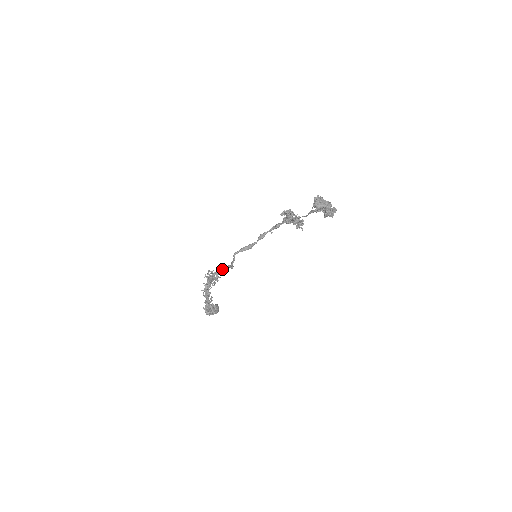
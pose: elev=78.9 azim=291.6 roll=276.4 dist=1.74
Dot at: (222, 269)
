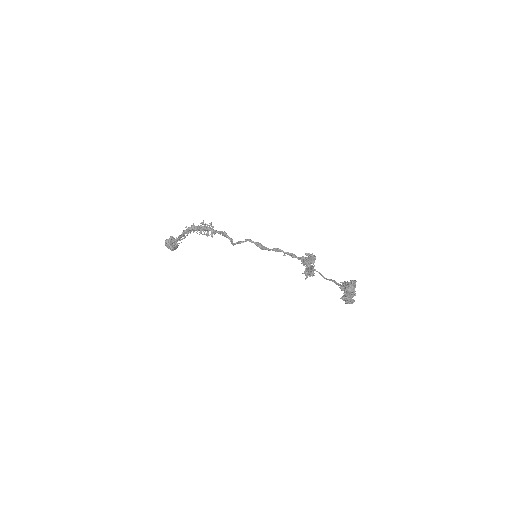
Dot at: (224, 235)
